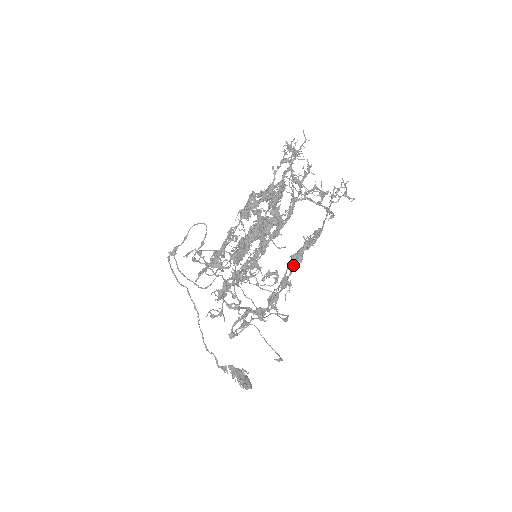
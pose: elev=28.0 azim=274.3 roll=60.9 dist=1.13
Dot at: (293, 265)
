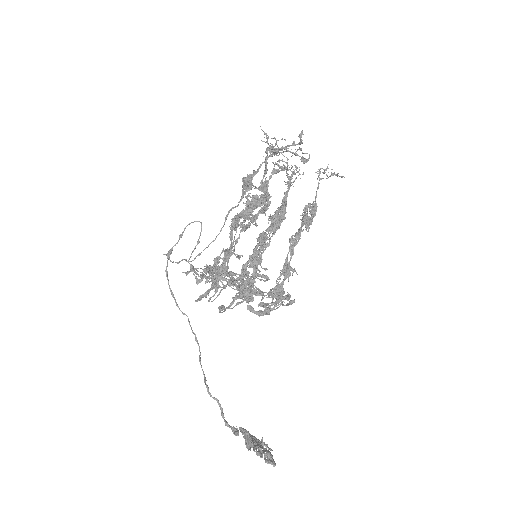
Dot at: (292, 245)
